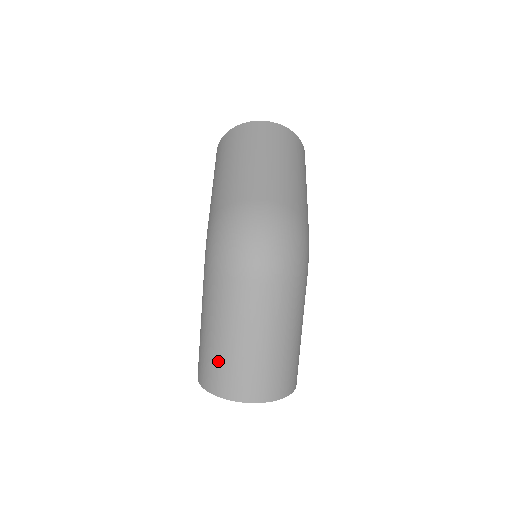
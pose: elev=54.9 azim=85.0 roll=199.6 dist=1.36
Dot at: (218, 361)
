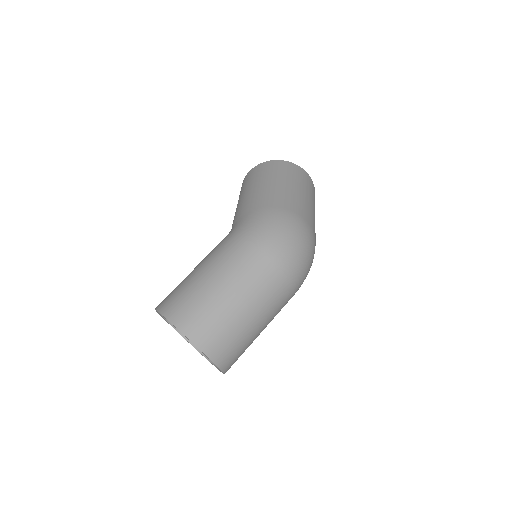
Dot at: (212, 311)
